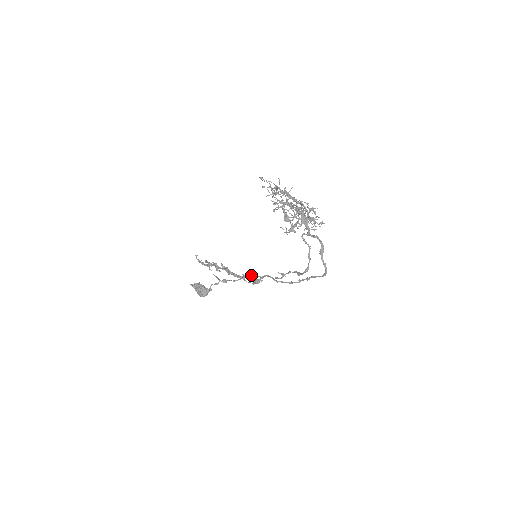
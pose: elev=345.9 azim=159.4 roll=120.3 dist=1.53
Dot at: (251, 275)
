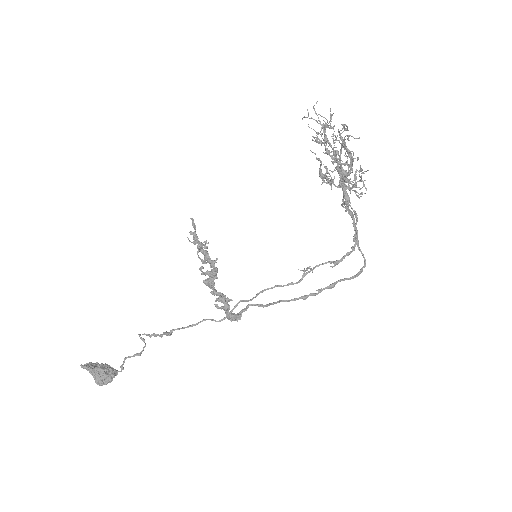
Dot at: (228, 305)
